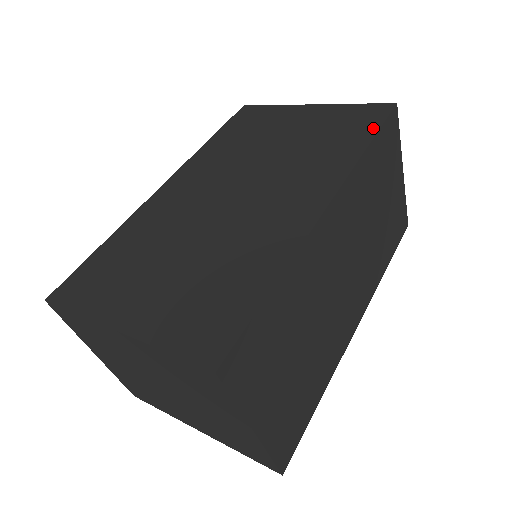
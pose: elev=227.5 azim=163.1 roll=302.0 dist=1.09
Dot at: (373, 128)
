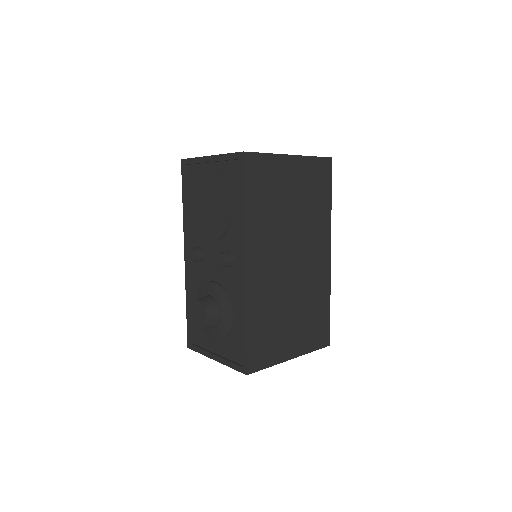
Dot at: (329, 186)
